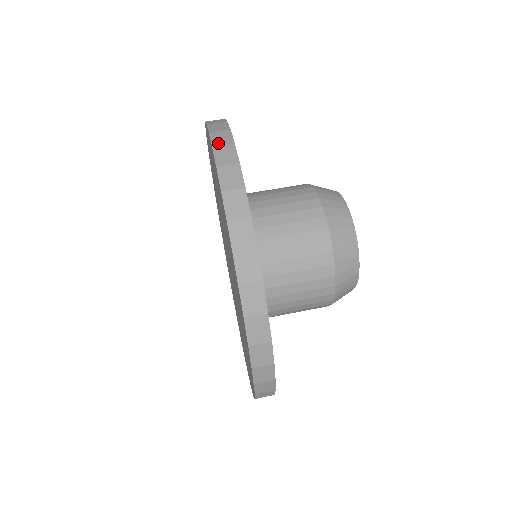
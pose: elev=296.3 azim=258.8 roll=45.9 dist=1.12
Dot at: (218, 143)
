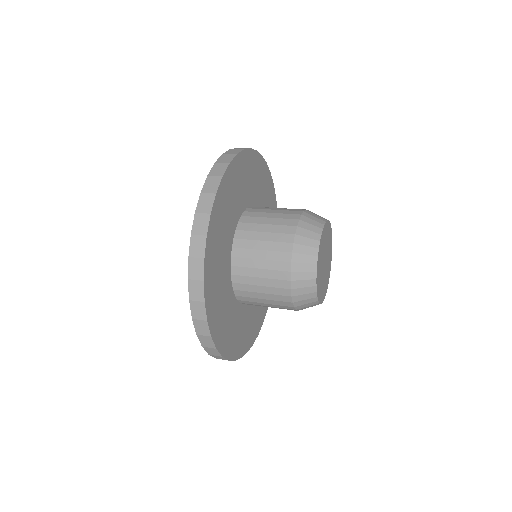
Dot at: occluded
